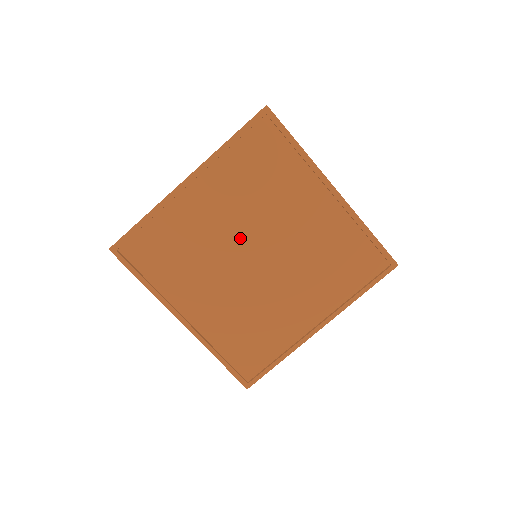
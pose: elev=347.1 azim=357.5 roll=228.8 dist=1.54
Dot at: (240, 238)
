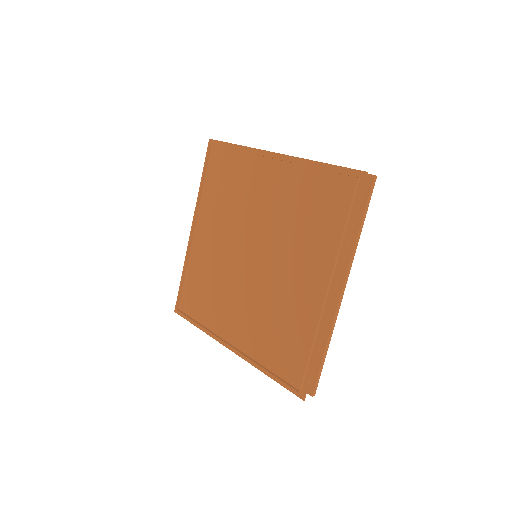
Dot at: (235, 248)
